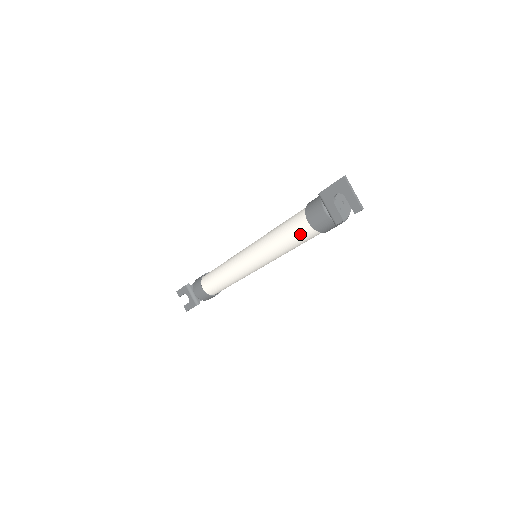
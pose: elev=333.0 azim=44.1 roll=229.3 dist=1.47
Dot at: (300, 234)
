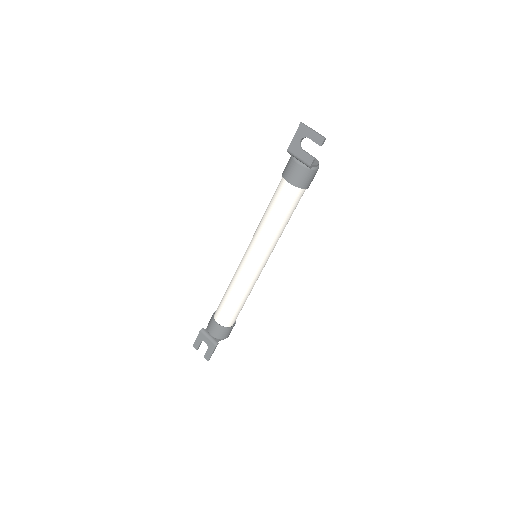
Dot at: (285, 200)
